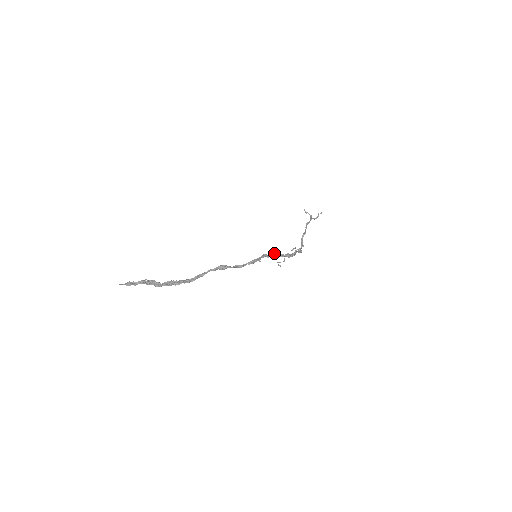
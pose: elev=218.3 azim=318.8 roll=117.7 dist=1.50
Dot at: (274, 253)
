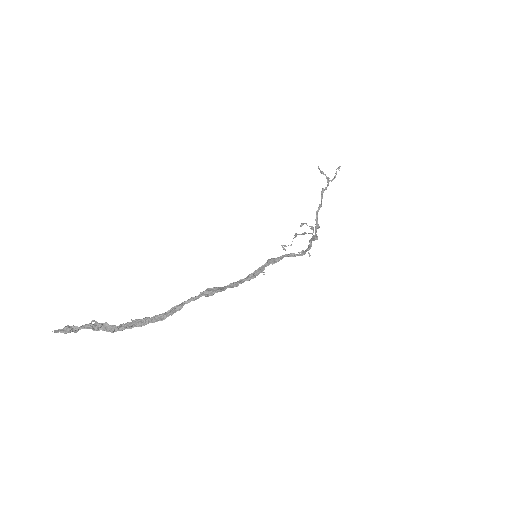
Dot at: (282, 255)
